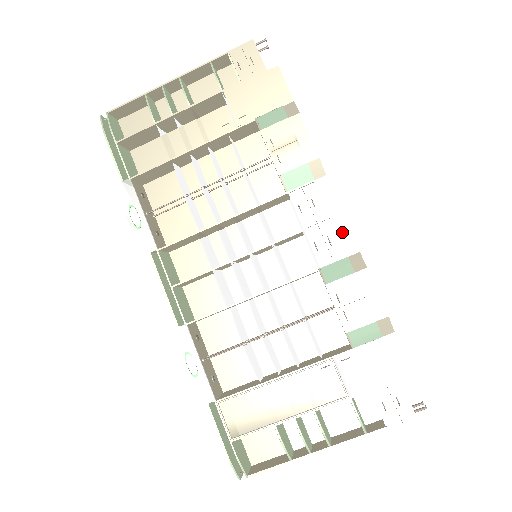
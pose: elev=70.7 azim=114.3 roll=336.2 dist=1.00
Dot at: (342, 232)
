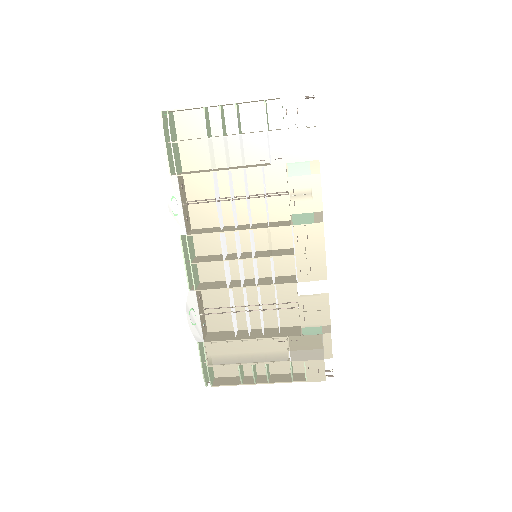
Dot at: (321, 264)
